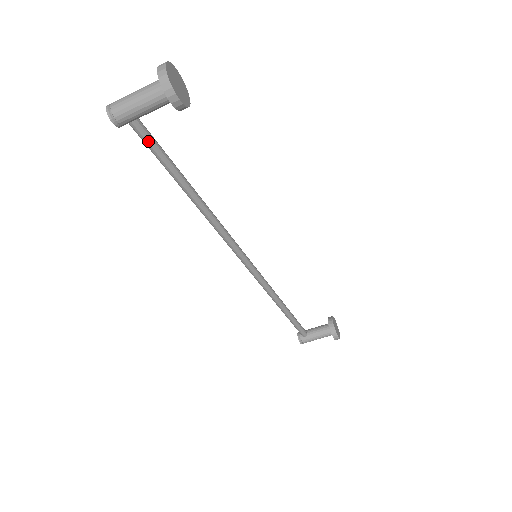
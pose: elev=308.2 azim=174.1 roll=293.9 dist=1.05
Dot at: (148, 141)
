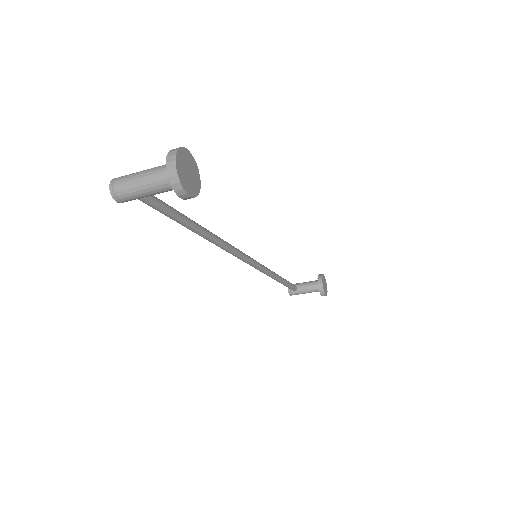
Dot at: (154, 206)
